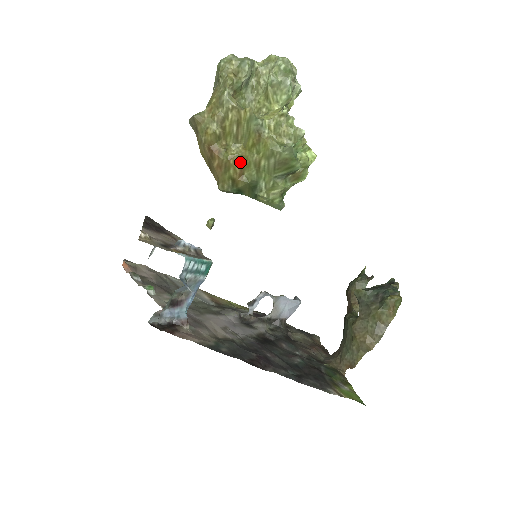
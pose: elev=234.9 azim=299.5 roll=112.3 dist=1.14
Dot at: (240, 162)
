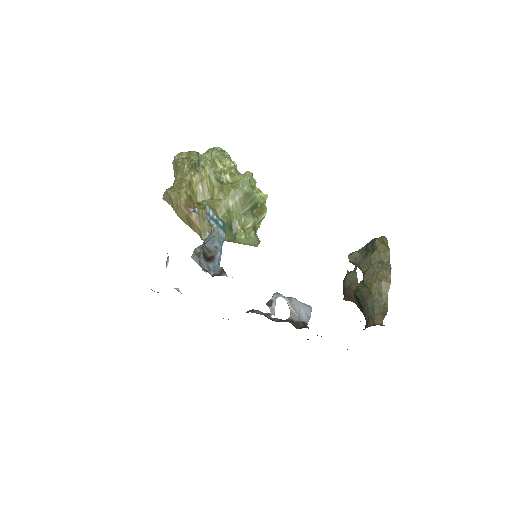
Dot at: (213, 209)
